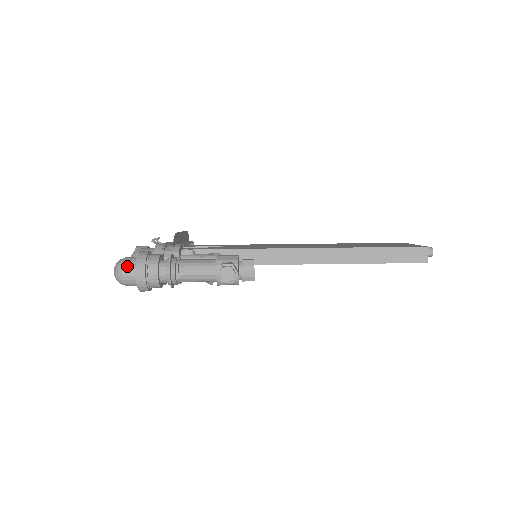
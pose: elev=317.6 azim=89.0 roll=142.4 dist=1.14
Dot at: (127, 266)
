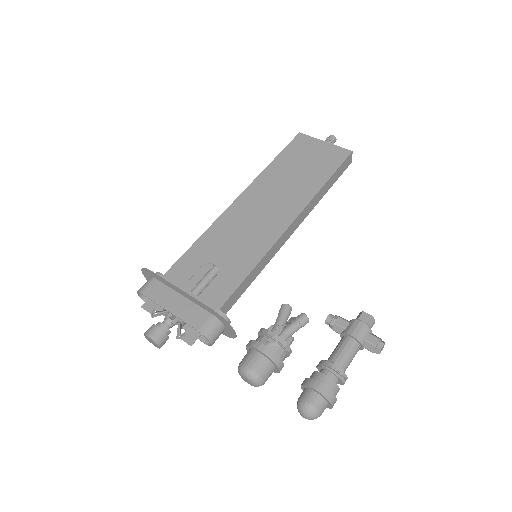
Dot at: (322, 409)
